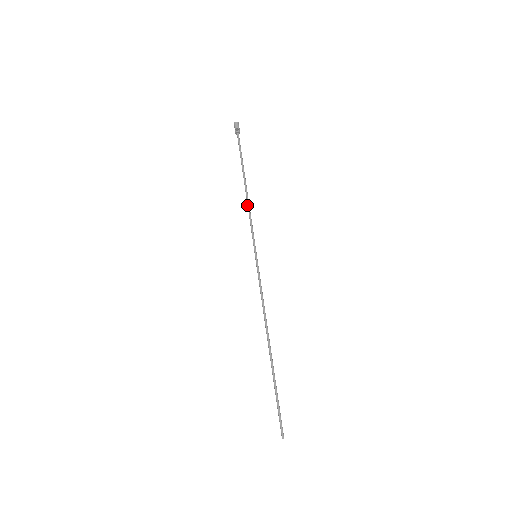
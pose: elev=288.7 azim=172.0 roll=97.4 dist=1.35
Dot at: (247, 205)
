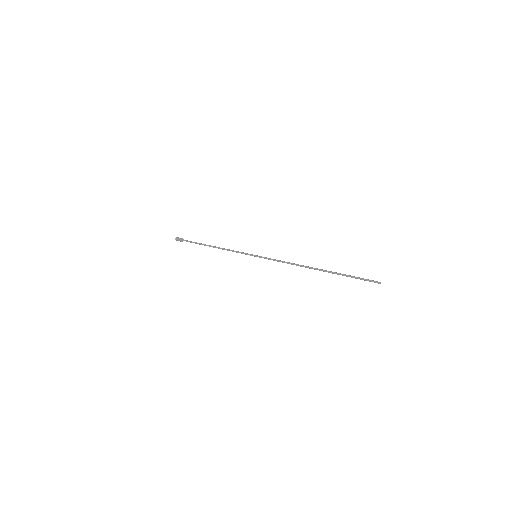
Dot at: occluded
